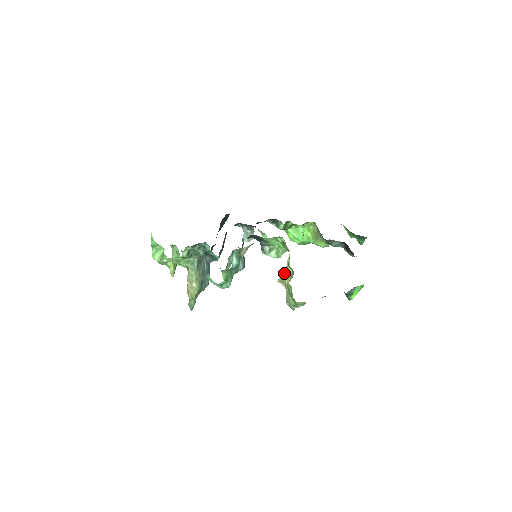
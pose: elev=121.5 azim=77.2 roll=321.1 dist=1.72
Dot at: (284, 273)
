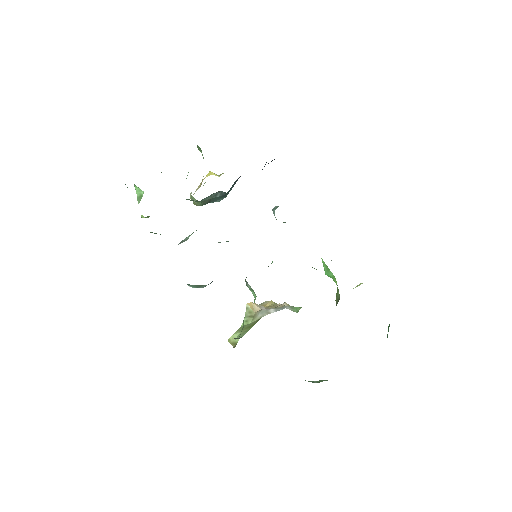
Dot at: (251, 312)
